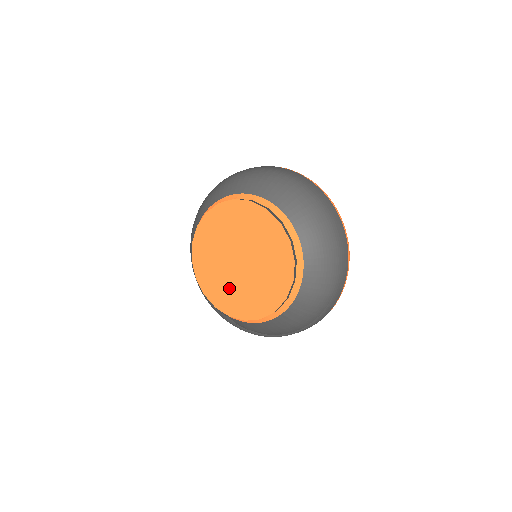
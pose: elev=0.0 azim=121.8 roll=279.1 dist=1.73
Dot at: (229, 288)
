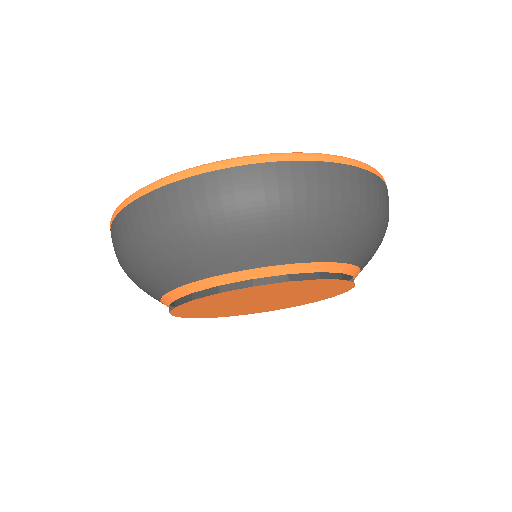
Dot at: (233, 311)
